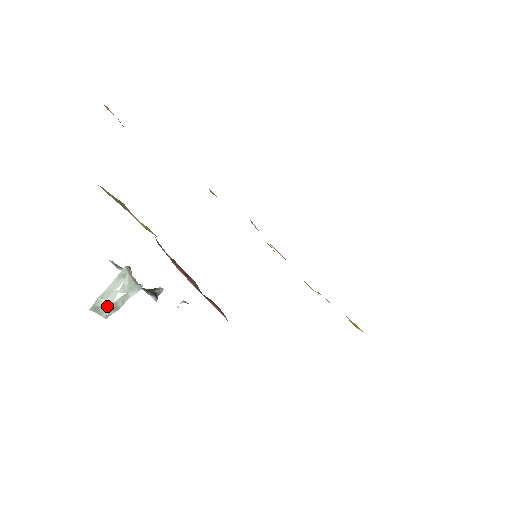
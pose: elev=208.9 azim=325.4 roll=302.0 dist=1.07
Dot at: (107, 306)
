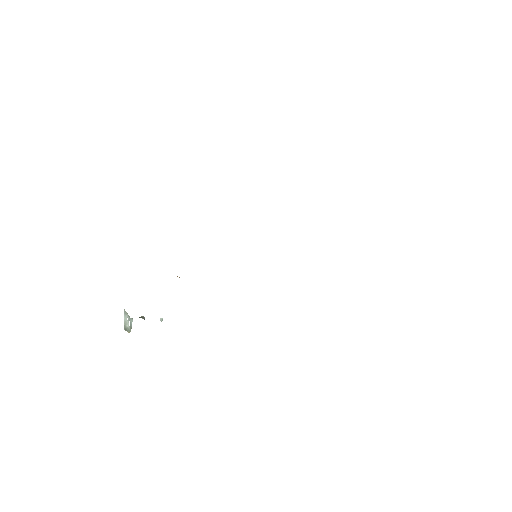
Dot at: (128, 328)
